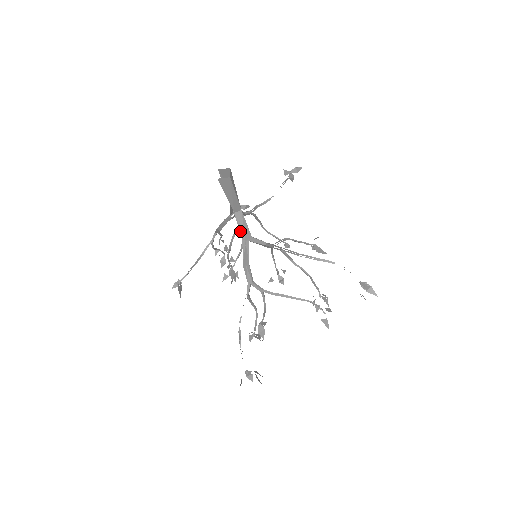
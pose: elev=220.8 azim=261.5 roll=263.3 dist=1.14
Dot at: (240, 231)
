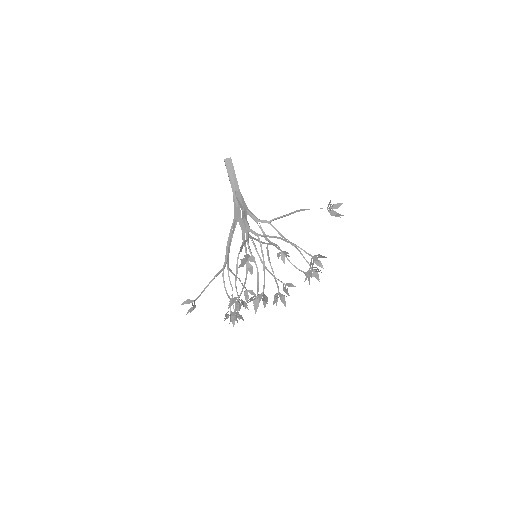
Dot at: (240, 206)
